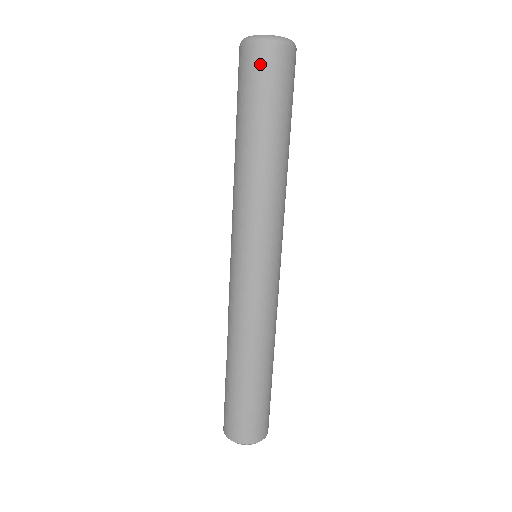
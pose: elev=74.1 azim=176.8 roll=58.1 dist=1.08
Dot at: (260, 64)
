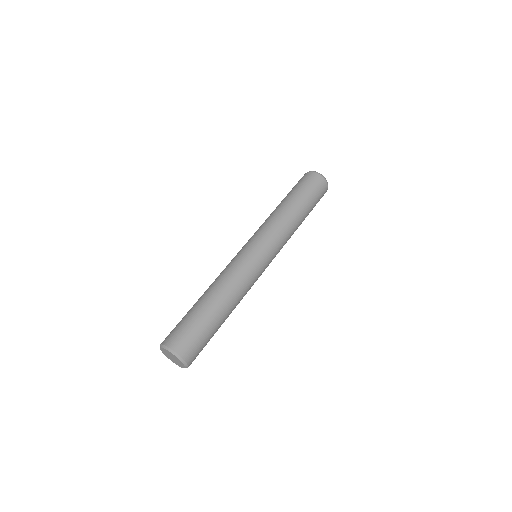
Dot at: (305, 177)
